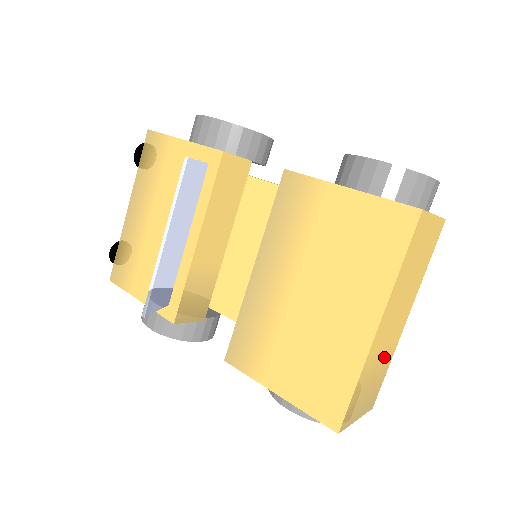
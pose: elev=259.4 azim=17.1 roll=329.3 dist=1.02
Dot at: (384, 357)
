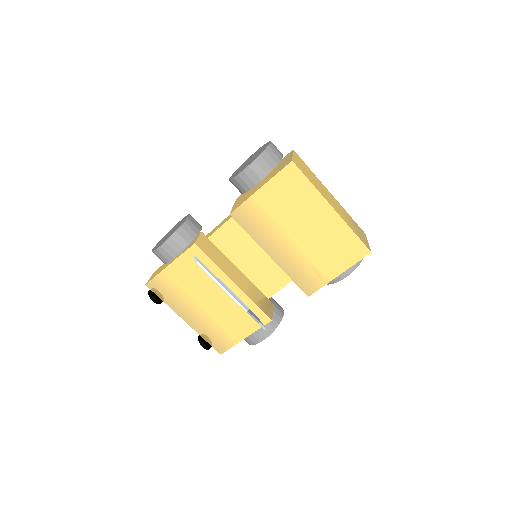
Dot at: (345, 214)
